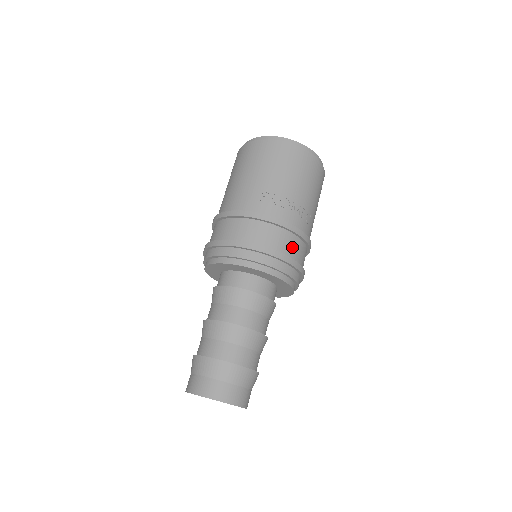
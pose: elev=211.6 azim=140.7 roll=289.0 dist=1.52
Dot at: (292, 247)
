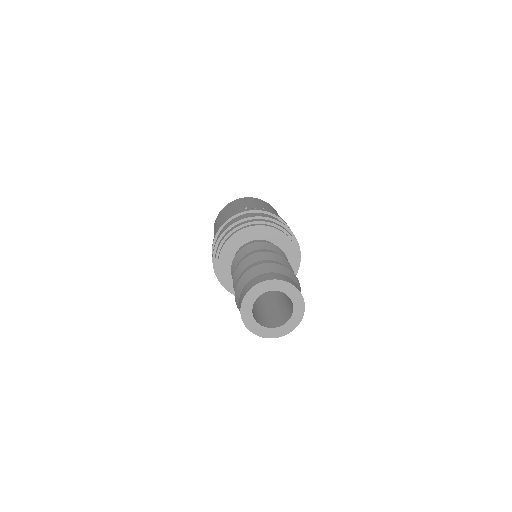
Dot at: occluded
